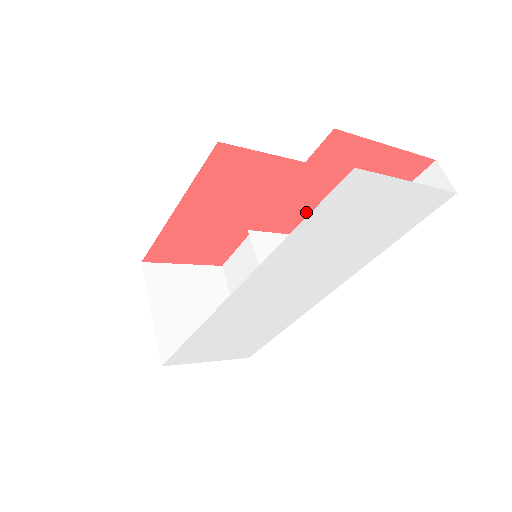
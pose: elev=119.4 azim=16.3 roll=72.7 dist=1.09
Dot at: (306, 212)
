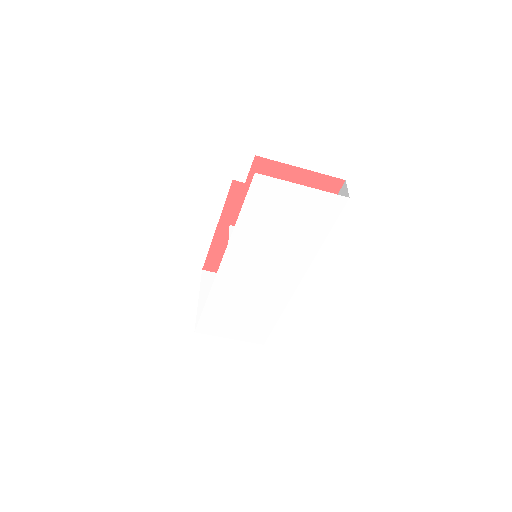
Dot at: occluded
